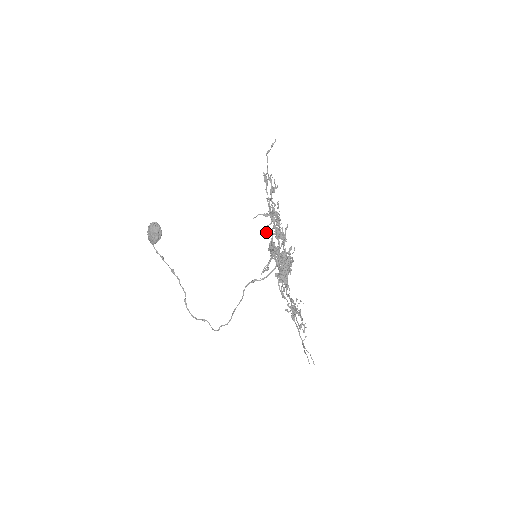
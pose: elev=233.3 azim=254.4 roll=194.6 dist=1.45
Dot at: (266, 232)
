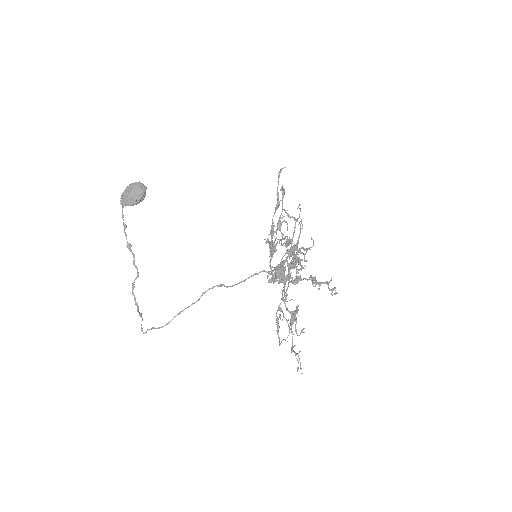
Dot at: occluded
